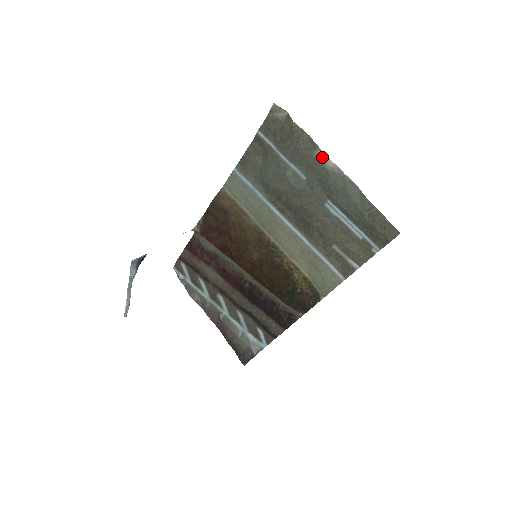
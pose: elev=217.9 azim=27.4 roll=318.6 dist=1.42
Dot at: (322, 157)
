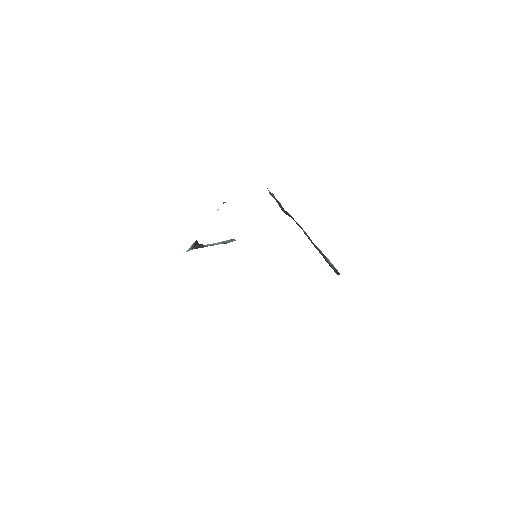
Dot at: occluded
